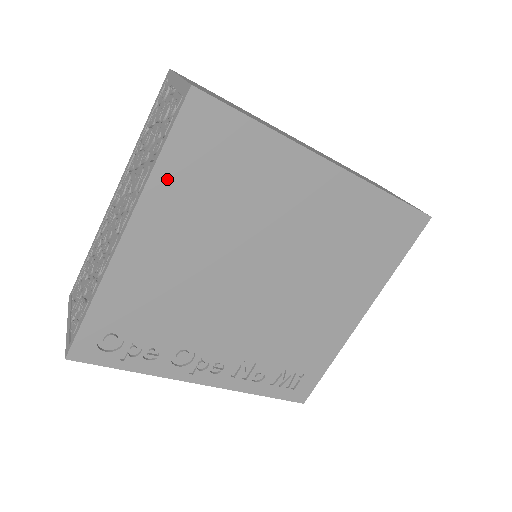
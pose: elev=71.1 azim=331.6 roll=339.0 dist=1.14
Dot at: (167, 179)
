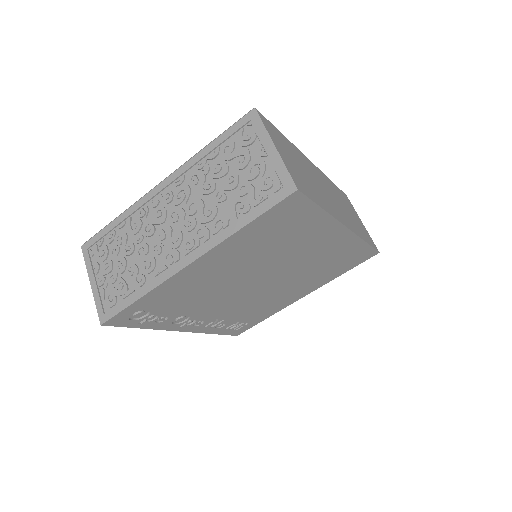
Dot at: (242, 236)
